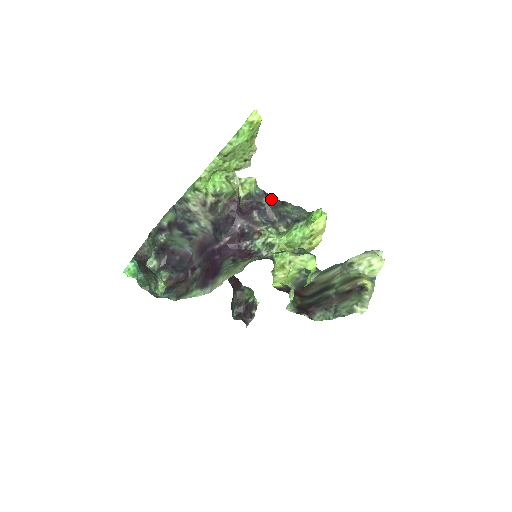
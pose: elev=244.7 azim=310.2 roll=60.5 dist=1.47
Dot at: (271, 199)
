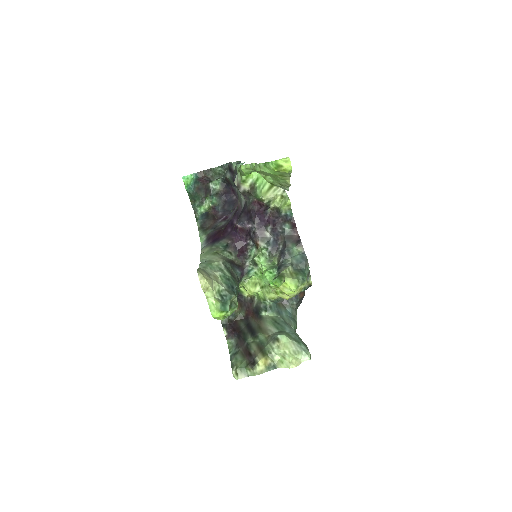
Dot at: (294, 229)
